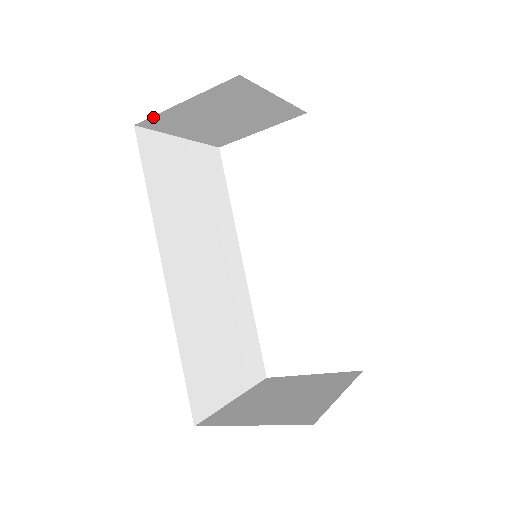
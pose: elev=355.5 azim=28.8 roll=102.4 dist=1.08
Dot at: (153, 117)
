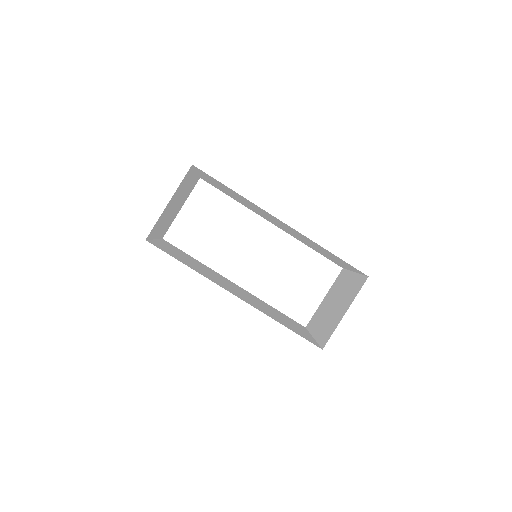
Dot at: (154, 226)
